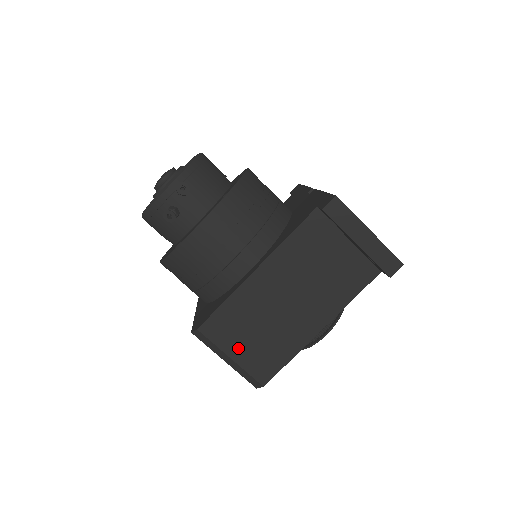
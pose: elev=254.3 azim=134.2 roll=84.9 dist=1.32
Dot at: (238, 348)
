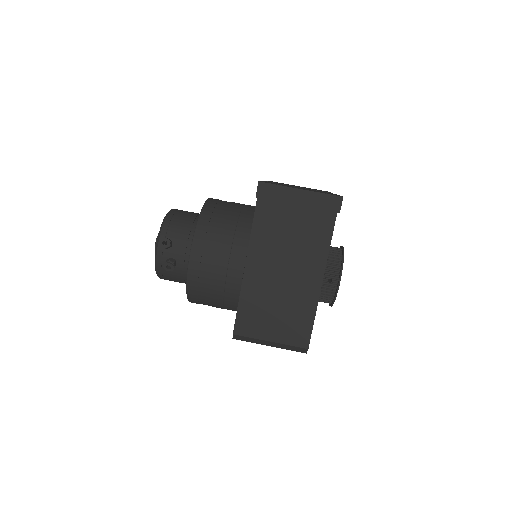
Dot at: (270, 331)
